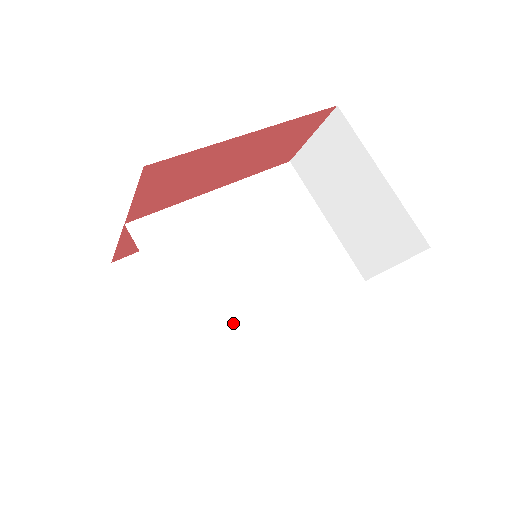
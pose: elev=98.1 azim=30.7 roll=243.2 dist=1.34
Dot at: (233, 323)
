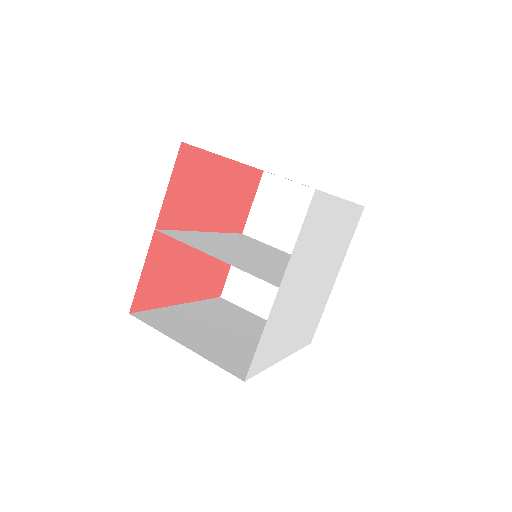
Dot at: (268, 272)
